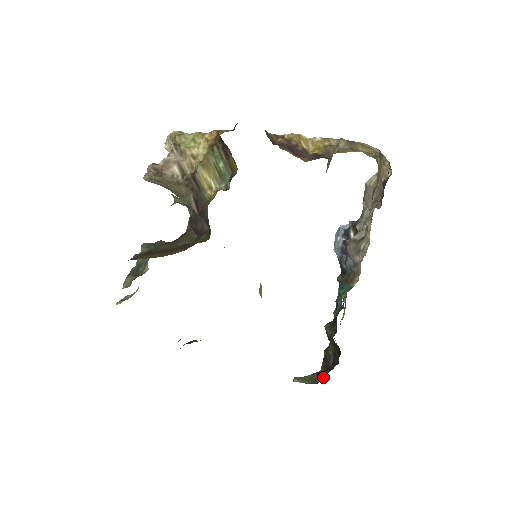
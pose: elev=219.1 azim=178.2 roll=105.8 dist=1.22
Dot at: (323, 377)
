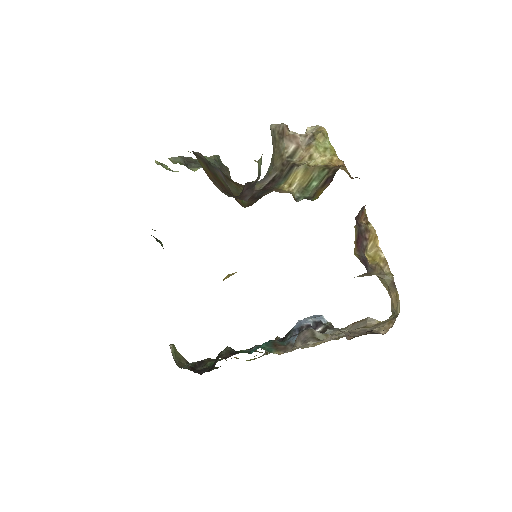
Dot at: (186, 368)
